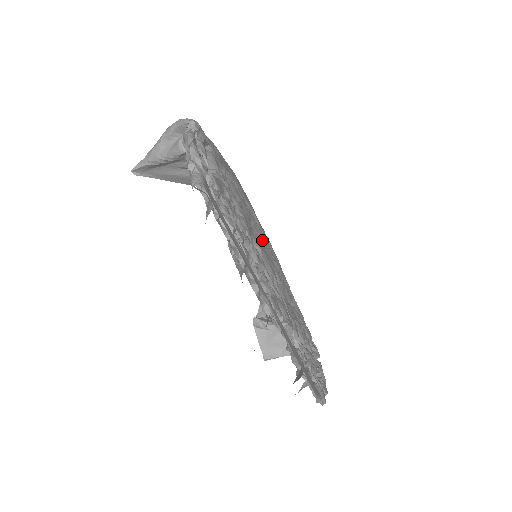
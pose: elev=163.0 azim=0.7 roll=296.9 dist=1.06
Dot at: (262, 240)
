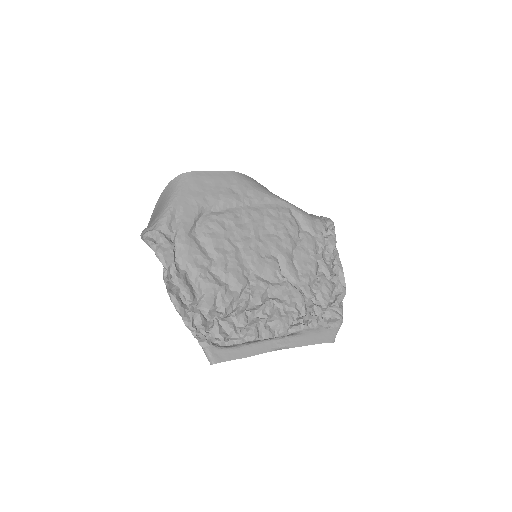
Dot at: (251, 234)
